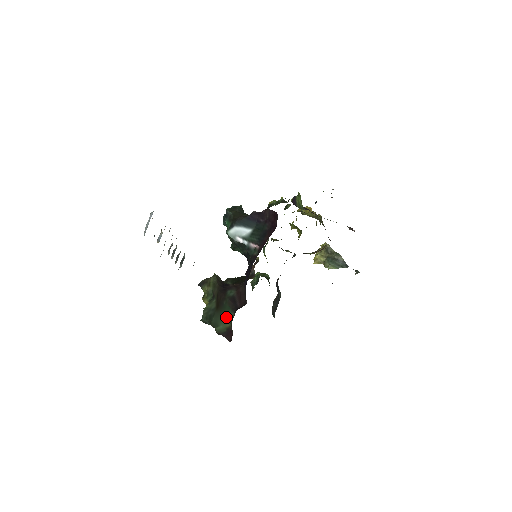
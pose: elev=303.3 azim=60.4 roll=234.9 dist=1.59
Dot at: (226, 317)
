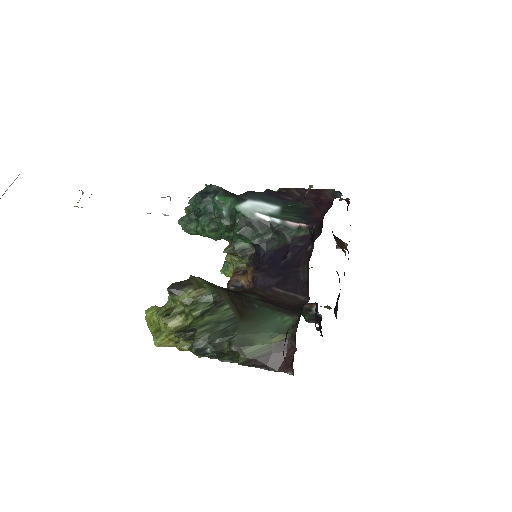
Dot at: (270, 326)
